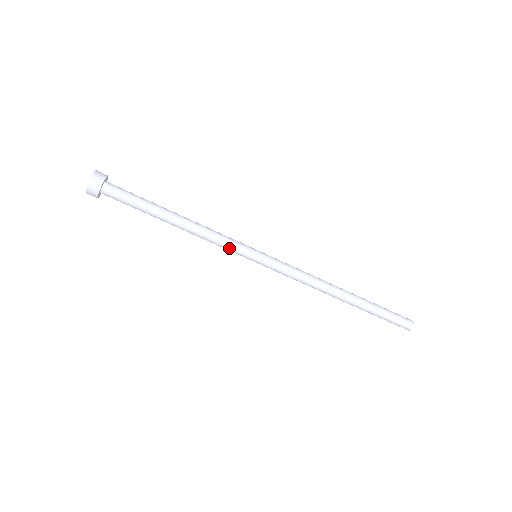
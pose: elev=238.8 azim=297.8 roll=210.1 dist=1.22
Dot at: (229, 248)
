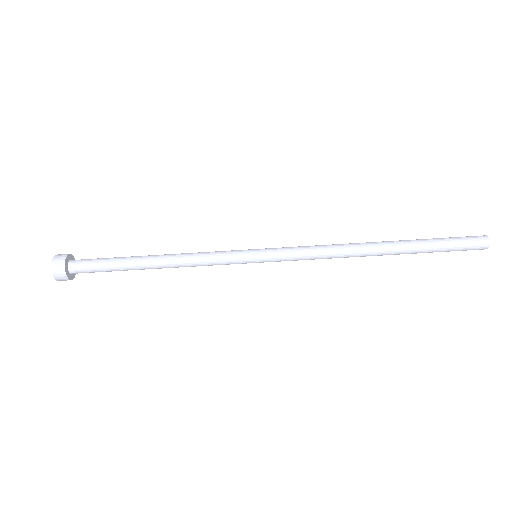
Dot at: occluded
